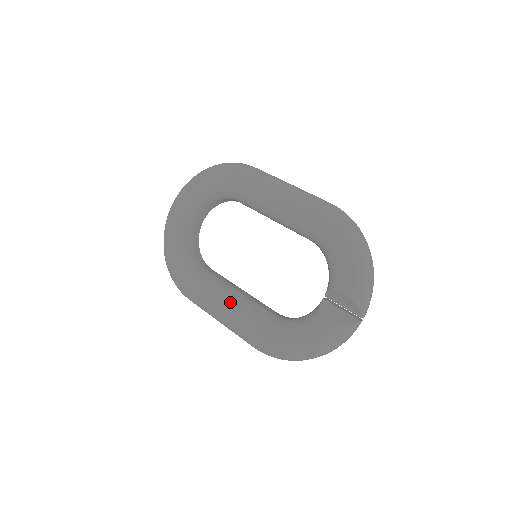
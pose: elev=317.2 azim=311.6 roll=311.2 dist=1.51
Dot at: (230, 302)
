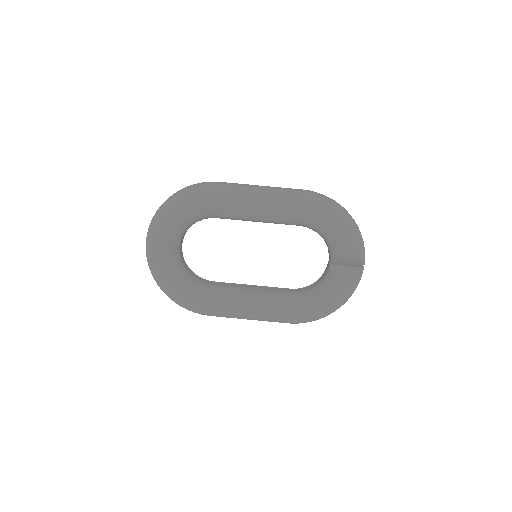
Dot at: (255, 302)
